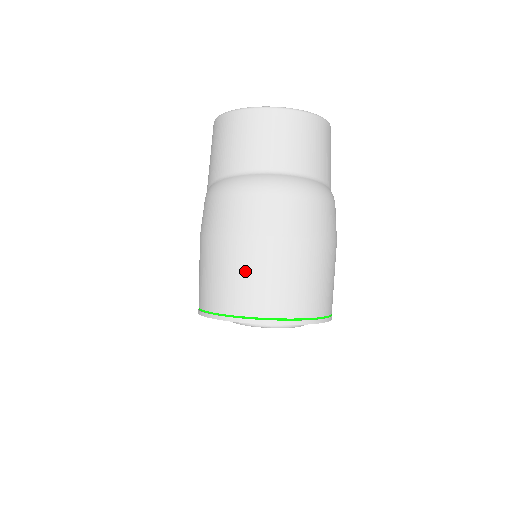
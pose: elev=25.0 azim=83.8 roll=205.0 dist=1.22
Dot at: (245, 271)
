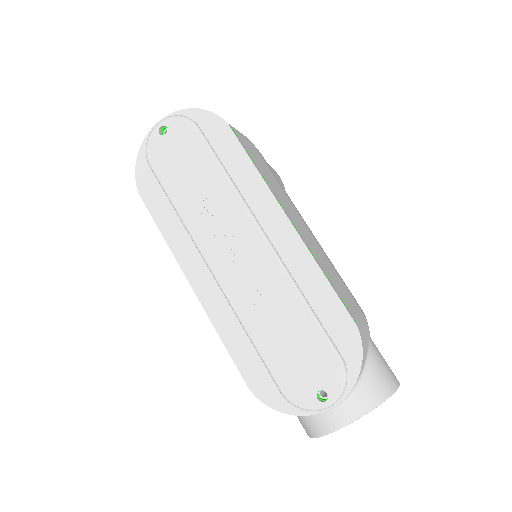
Dot at: occluded
